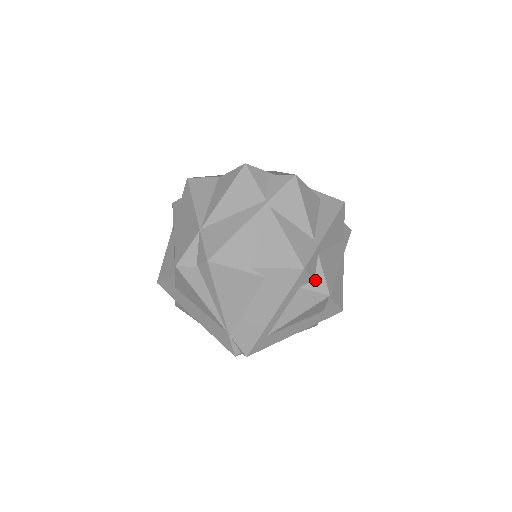
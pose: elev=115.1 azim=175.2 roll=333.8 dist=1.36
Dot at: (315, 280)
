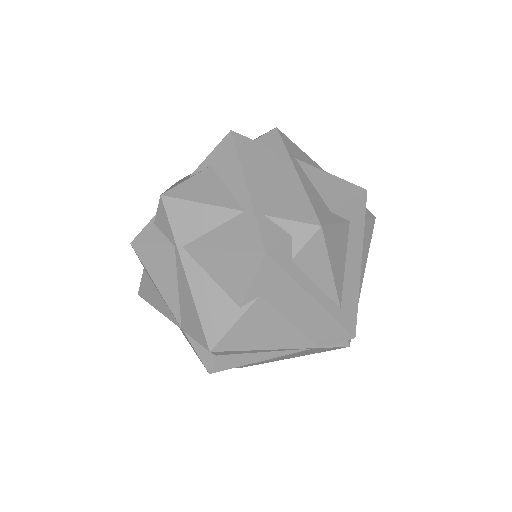
Dot at: (293, 236)
